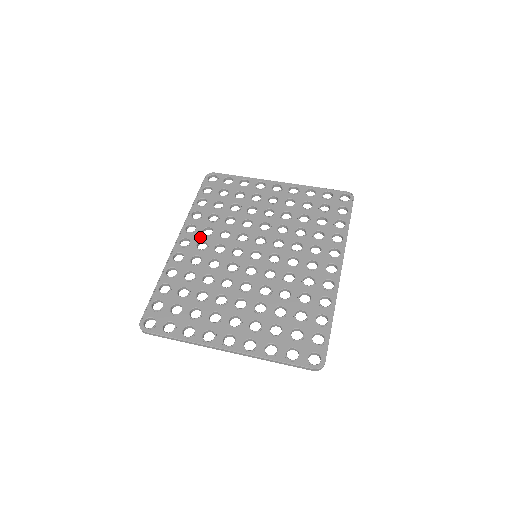
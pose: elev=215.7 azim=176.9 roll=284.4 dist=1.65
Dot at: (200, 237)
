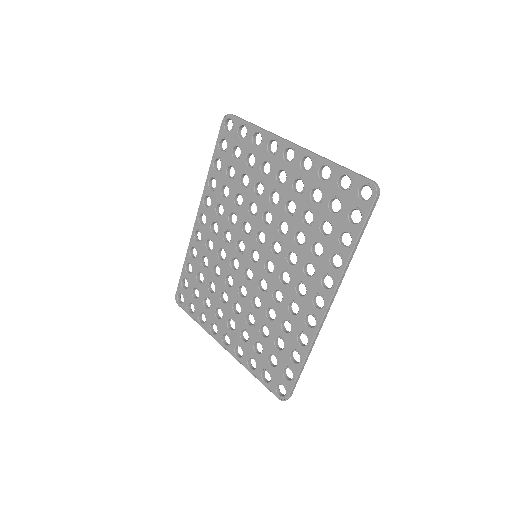
Dot at: (213, 216)
